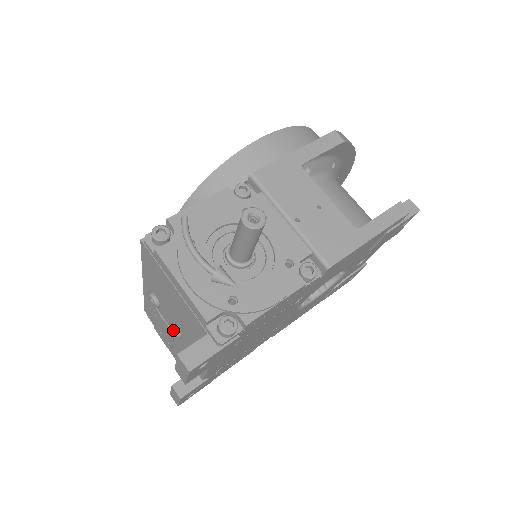
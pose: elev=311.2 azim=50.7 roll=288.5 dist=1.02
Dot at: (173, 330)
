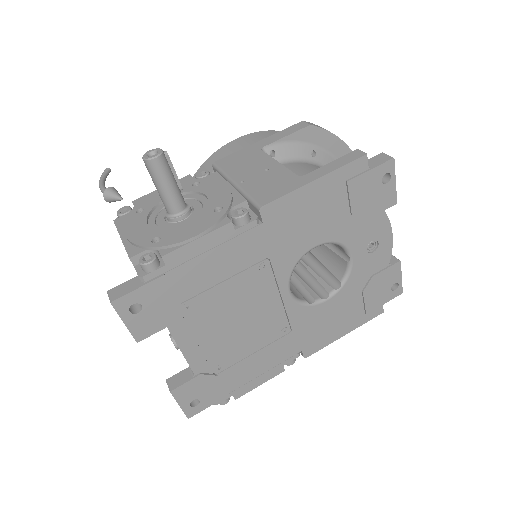
Dot at: occluded
